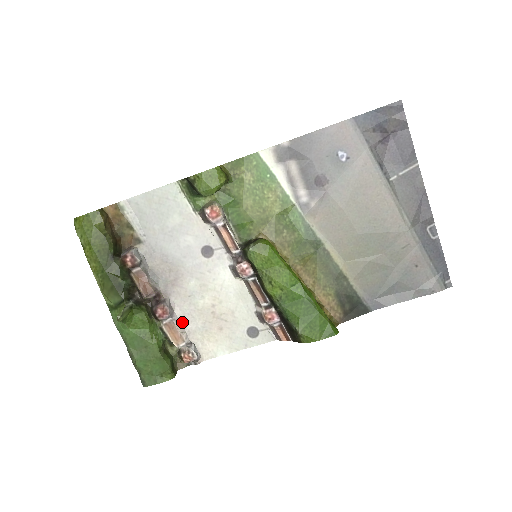
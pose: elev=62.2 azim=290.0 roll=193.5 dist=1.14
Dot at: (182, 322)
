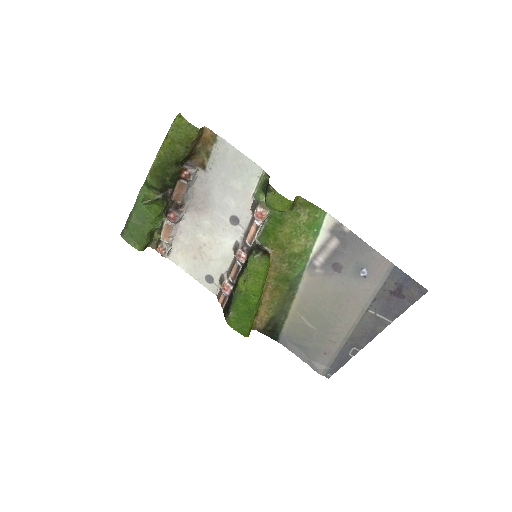
Dot at: (179, 230)
